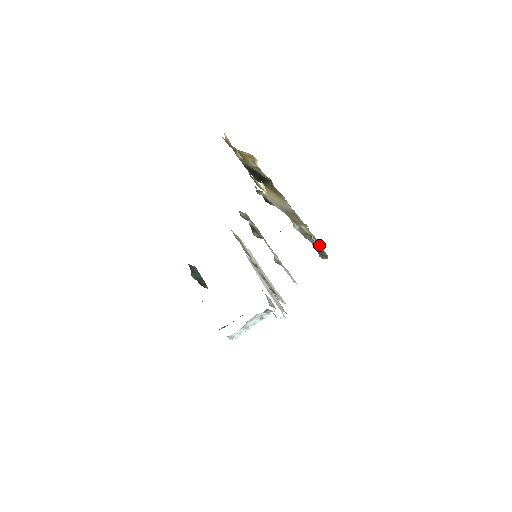
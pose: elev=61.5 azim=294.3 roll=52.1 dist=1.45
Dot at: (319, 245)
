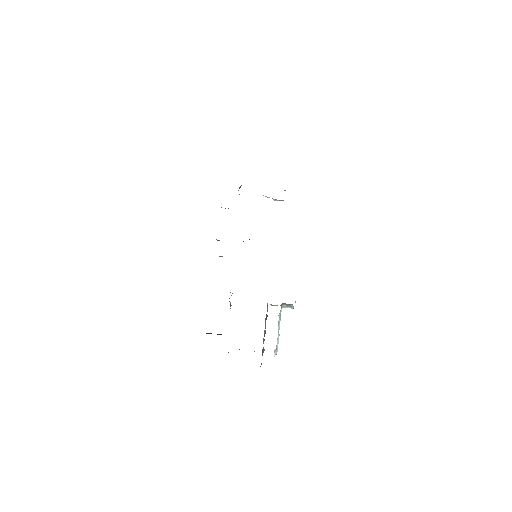
Dot at: occluded
